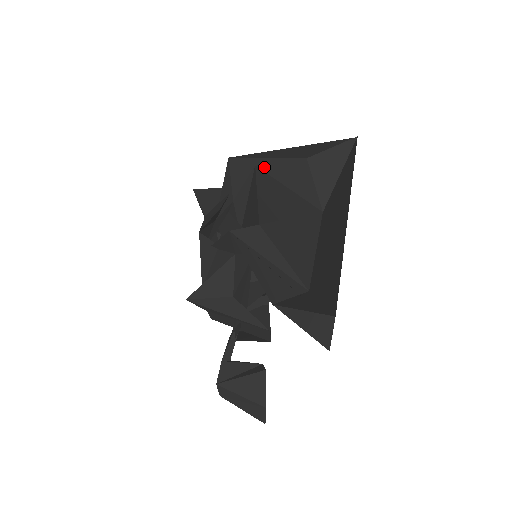
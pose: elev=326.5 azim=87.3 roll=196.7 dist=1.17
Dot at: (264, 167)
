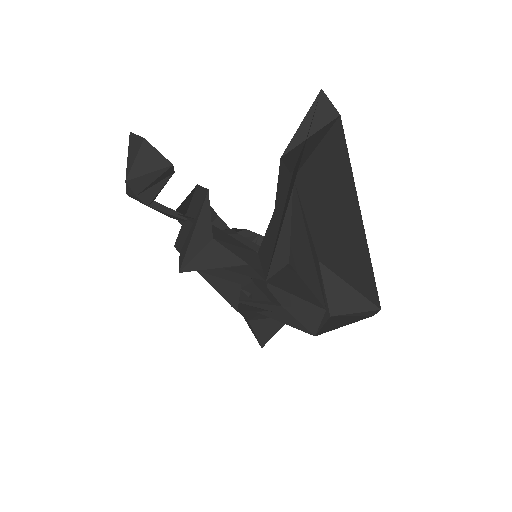
Dot at: (274, 234)
